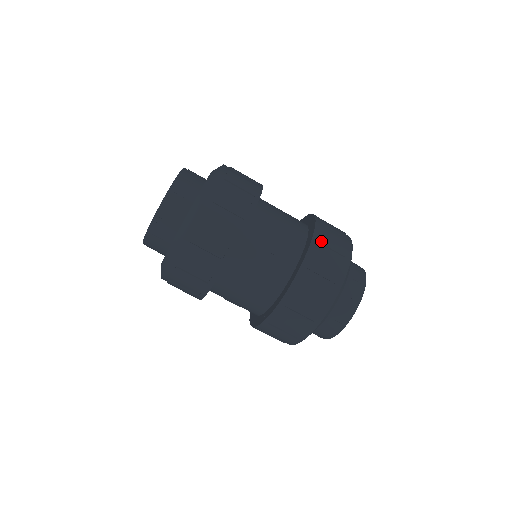
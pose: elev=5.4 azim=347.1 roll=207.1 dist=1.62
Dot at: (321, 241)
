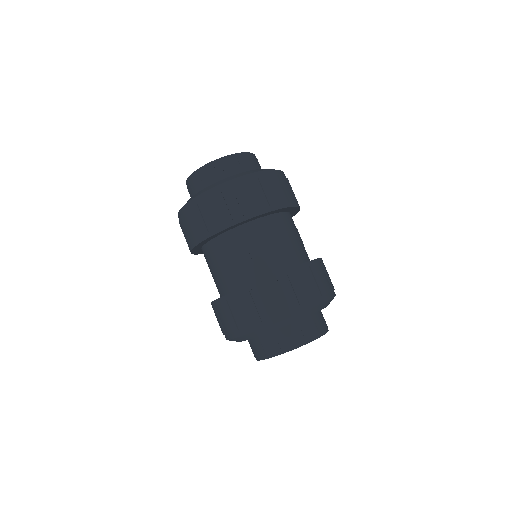
Dot at: (291, 278)
